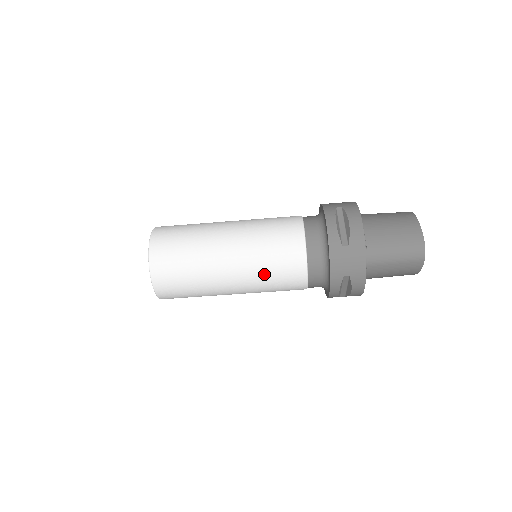
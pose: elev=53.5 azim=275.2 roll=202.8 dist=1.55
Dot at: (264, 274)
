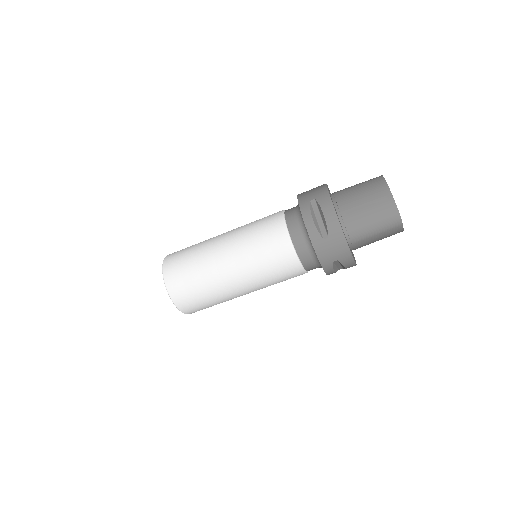
Dot at: (265, 277)
